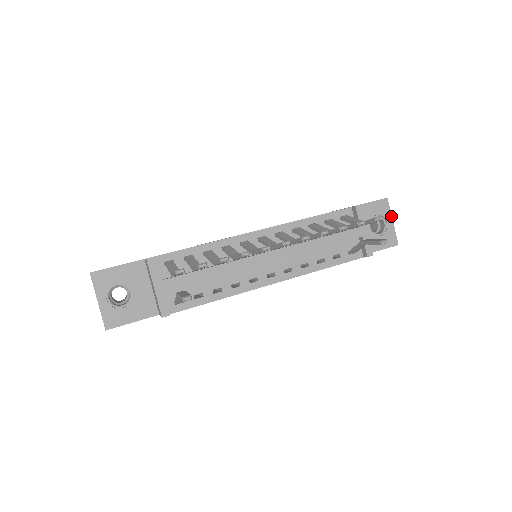
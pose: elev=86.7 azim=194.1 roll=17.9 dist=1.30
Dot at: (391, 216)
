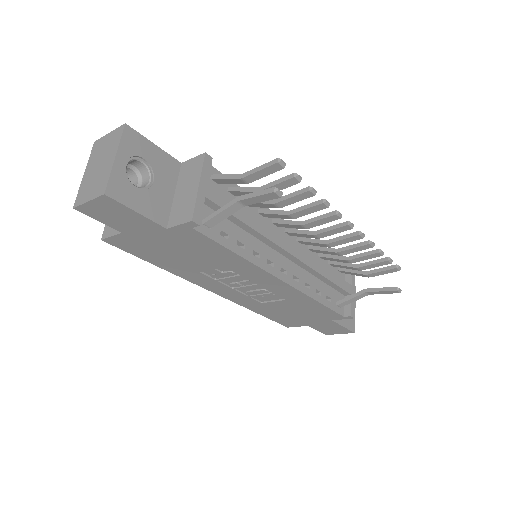
Dot at: (355, 304)
